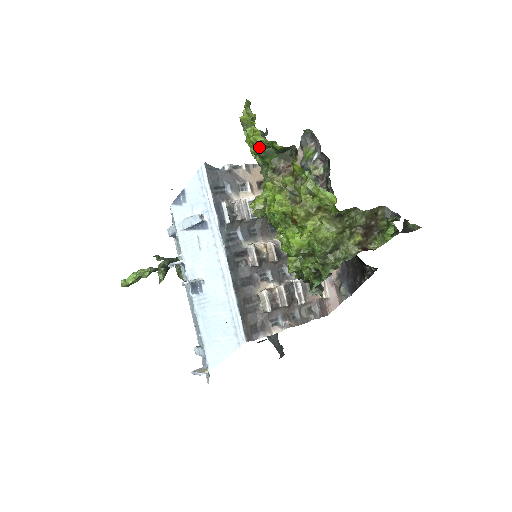
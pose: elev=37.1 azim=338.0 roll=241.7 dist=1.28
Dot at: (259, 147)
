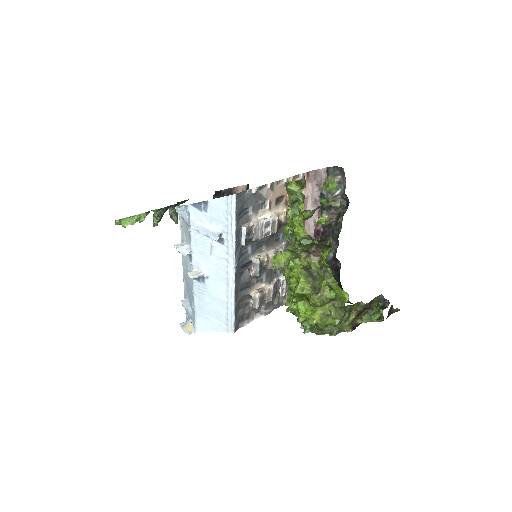
Dot at: (300, 238)
